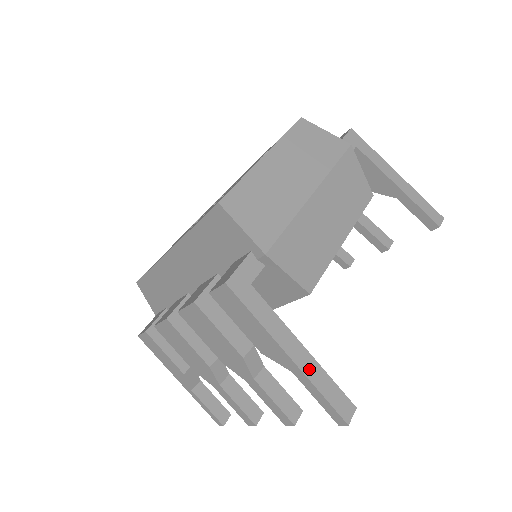
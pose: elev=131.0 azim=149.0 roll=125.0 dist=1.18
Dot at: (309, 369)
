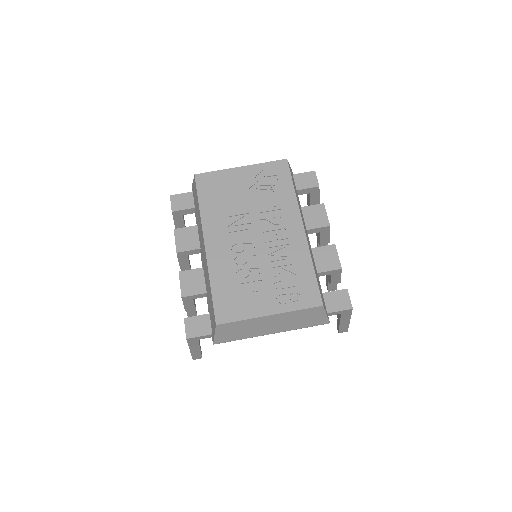
Dot at: (195, 353)
